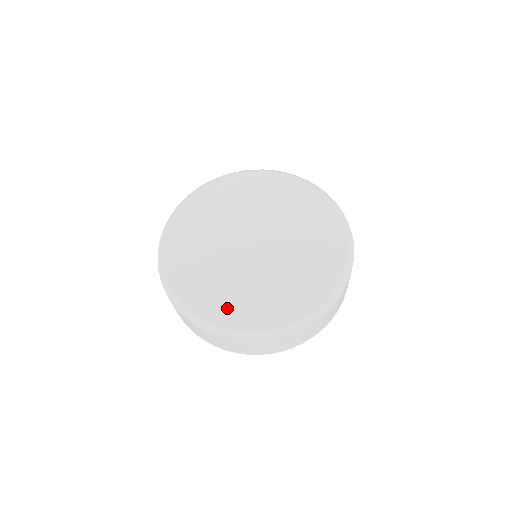
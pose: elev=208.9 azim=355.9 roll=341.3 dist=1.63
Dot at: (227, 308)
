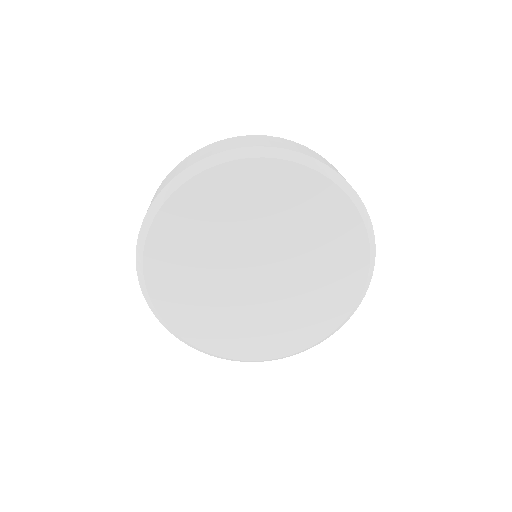
Dot at: (239, 343)
